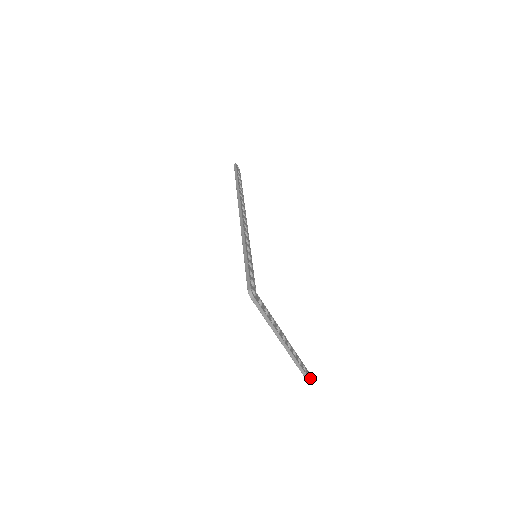
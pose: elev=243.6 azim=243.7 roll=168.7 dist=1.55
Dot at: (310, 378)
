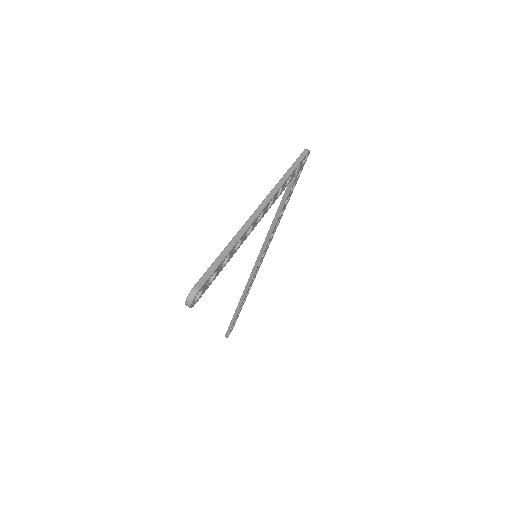
Dot at: (194, 300)
